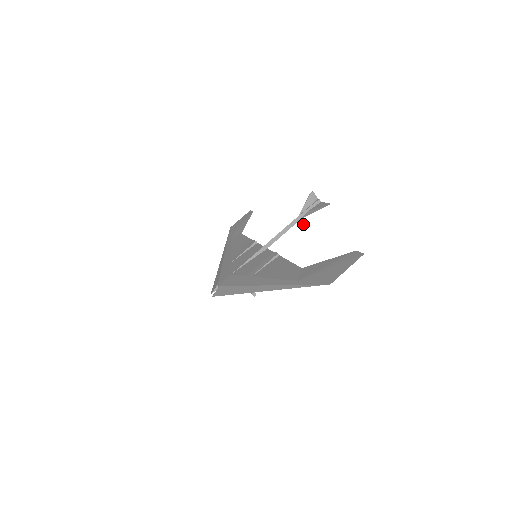
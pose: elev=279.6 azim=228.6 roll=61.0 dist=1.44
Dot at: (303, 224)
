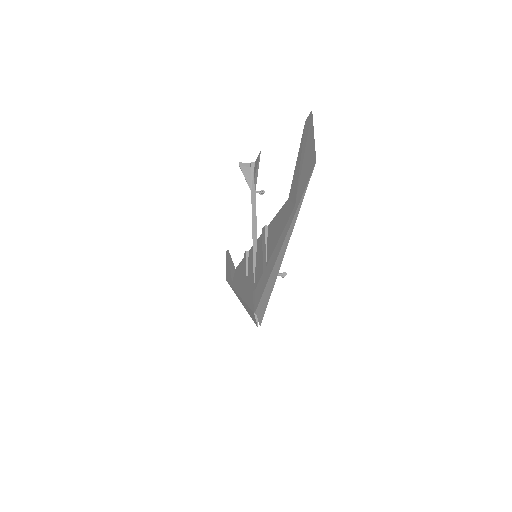
Dot at: (262, 193)
